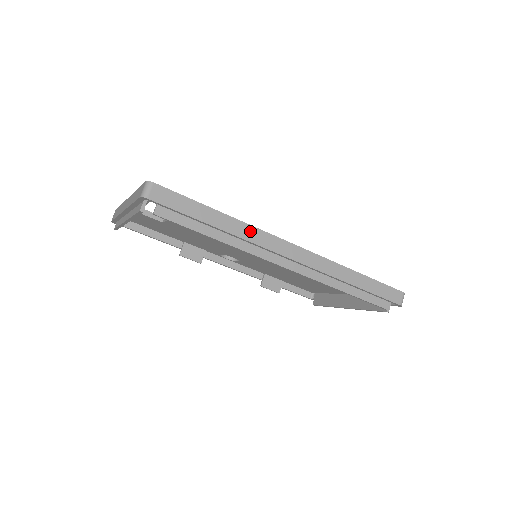
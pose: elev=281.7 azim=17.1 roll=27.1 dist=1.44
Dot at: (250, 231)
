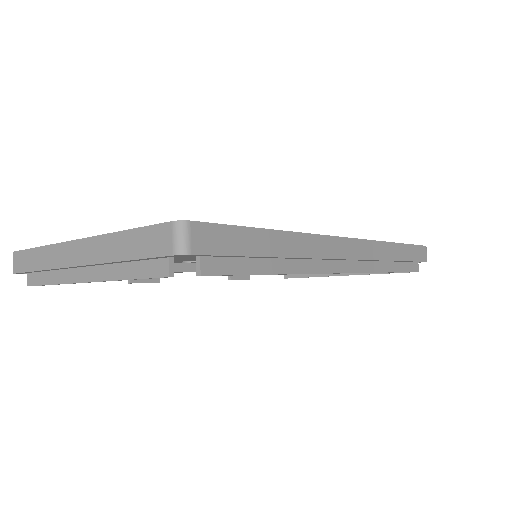
Dot at: (312, 243)
